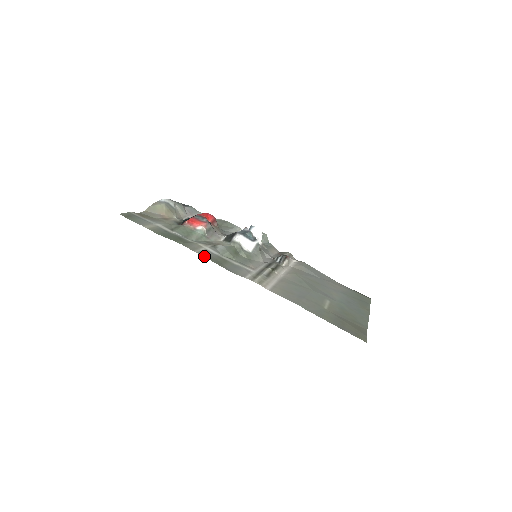
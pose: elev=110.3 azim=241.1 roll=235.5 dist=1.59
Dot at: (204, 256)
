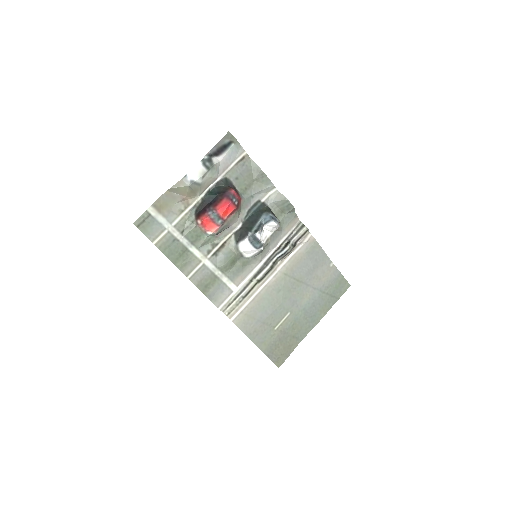
Dot at: (194, 283)
